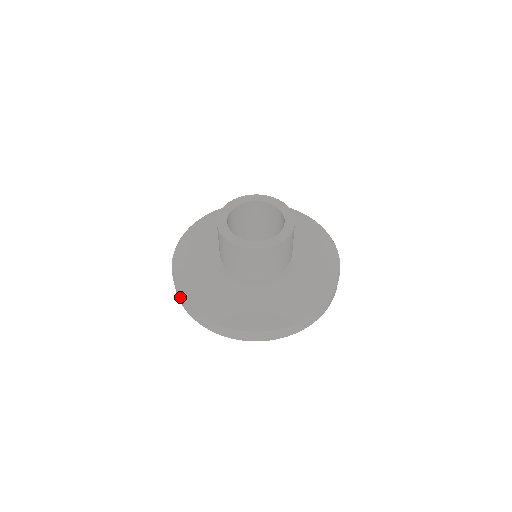
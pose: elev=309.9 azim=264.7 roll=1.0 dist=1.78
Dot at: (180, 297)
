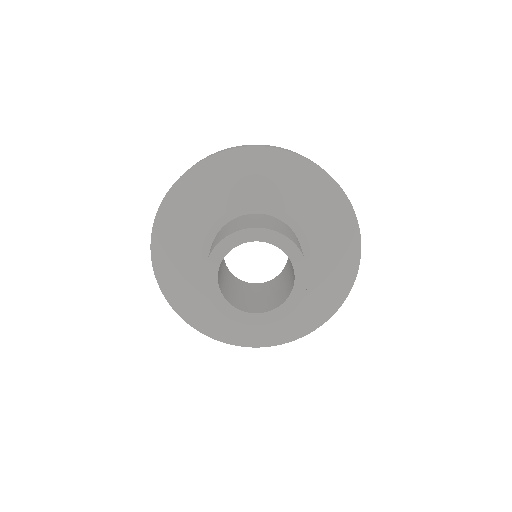
Dot at: (179, 313)
